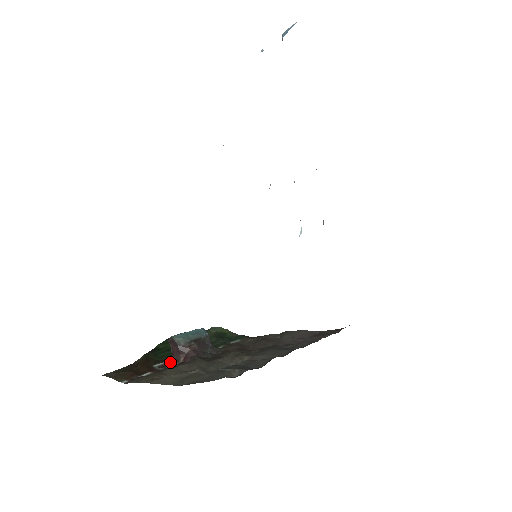
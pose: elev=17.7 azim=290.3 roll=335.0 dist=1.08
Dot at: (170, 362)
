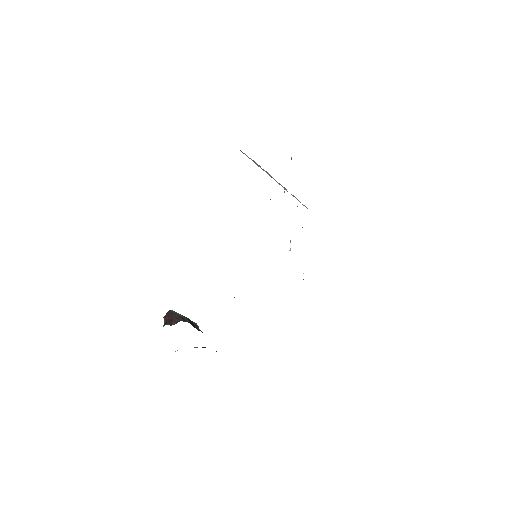
Dot at: occluded
